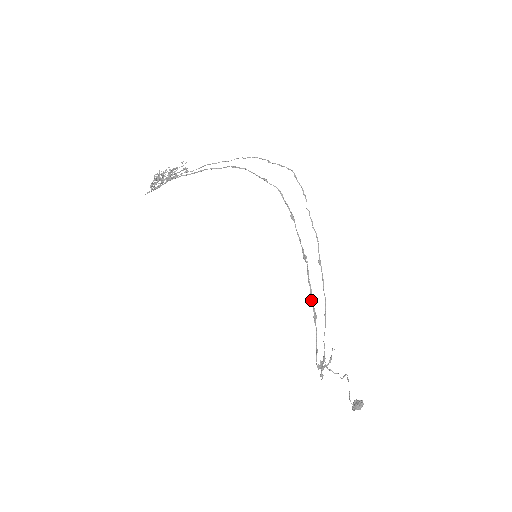
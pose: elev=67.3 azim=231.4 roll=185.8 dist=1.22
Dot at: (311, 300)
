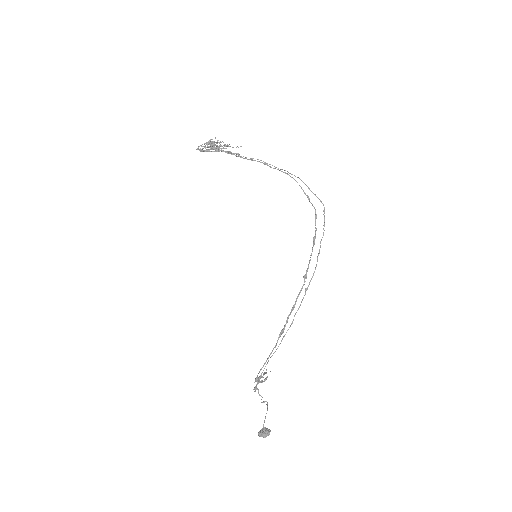
Dot at: (288, 316)
